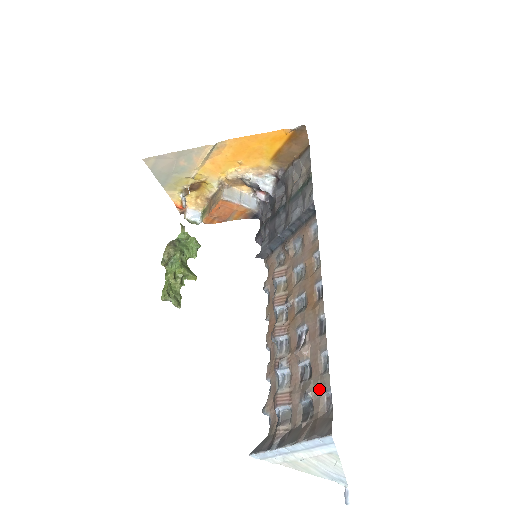
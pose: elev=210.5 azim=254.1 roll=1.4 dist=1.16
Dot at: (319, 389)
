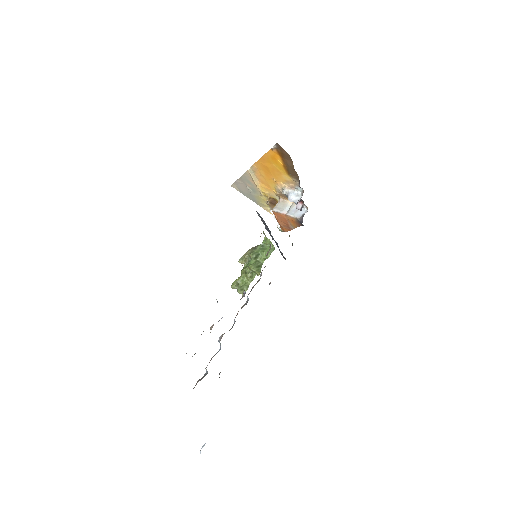
Dot at: occluded
